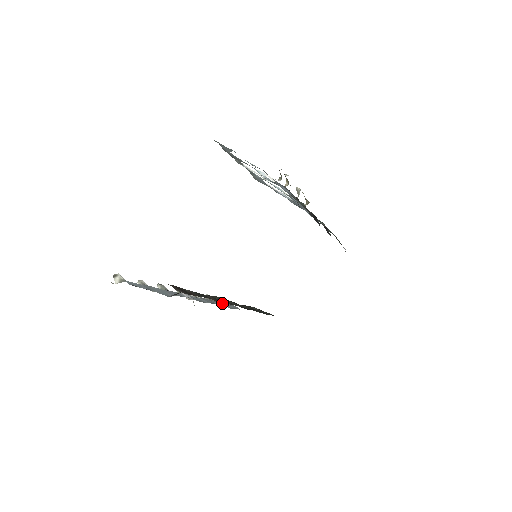
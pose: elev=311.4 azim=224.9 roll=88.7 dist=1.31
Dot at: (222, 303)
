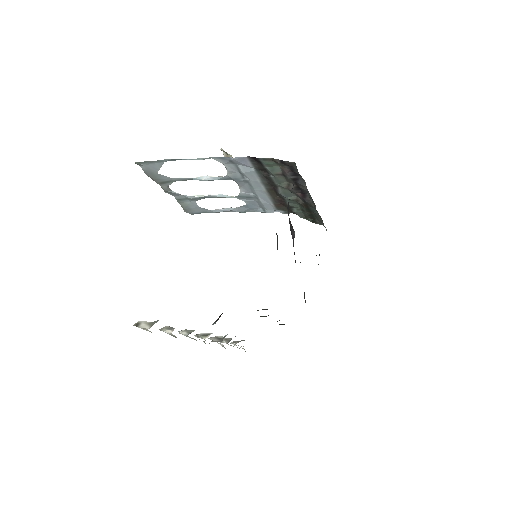
Dot at: occluded
